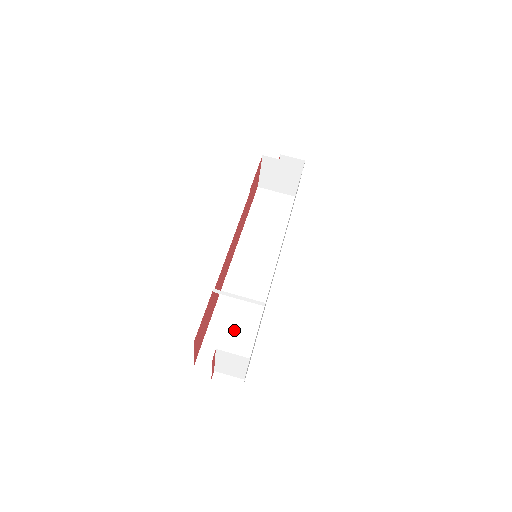
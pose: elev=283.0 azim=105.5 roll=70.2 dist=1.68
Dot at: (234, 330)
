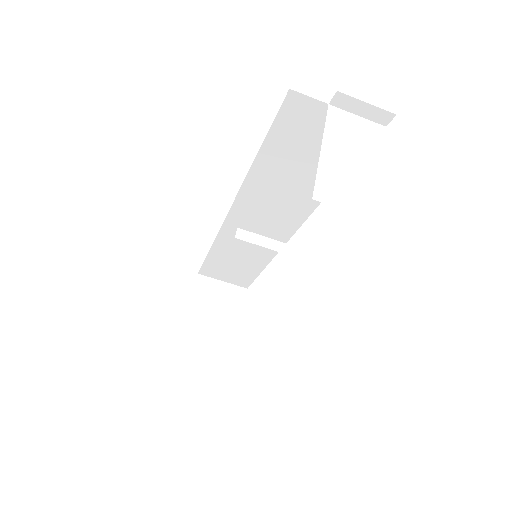
Dot at: (236, 264)
